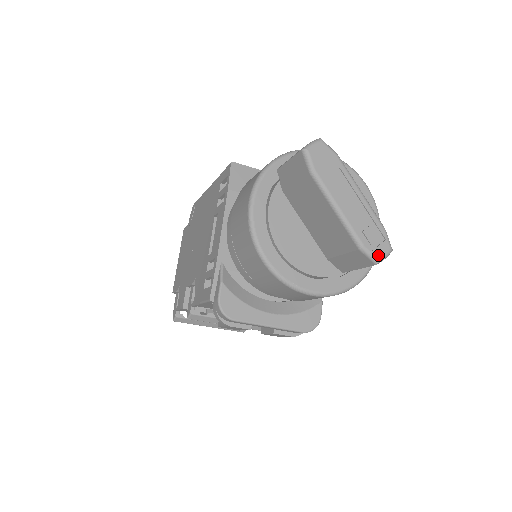
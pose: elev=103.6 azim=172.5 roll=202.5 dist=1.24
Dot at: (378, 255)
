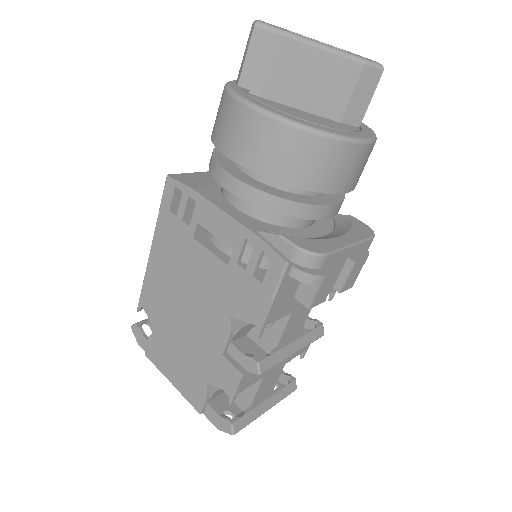
Dot at: (377, 63)
